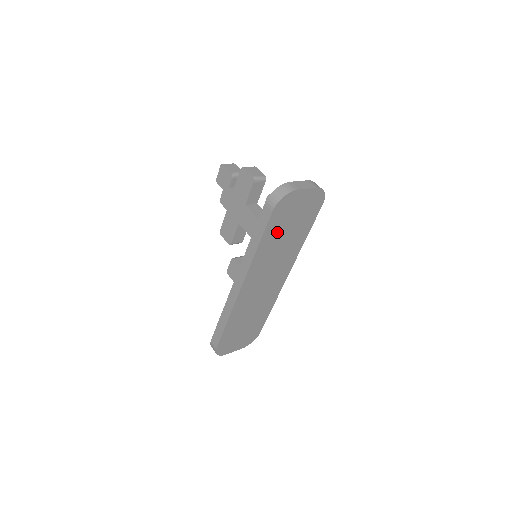
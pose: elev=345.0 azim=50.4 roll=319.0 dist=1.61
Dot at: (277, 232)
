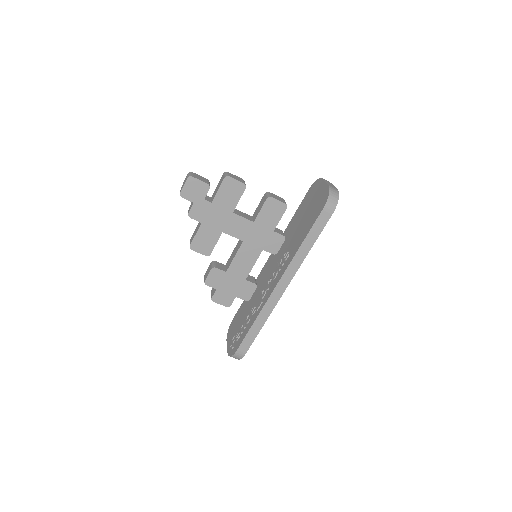
Dot at: occluded
